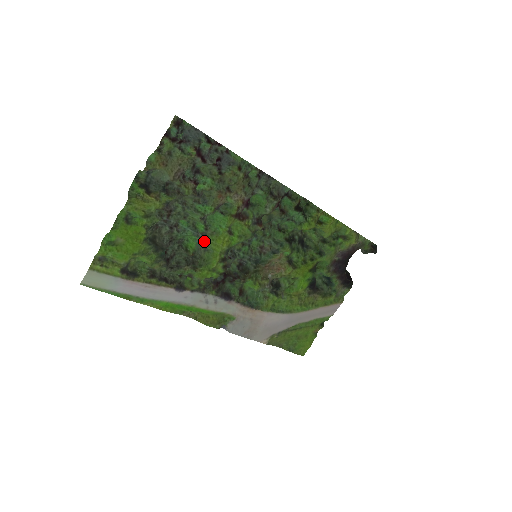
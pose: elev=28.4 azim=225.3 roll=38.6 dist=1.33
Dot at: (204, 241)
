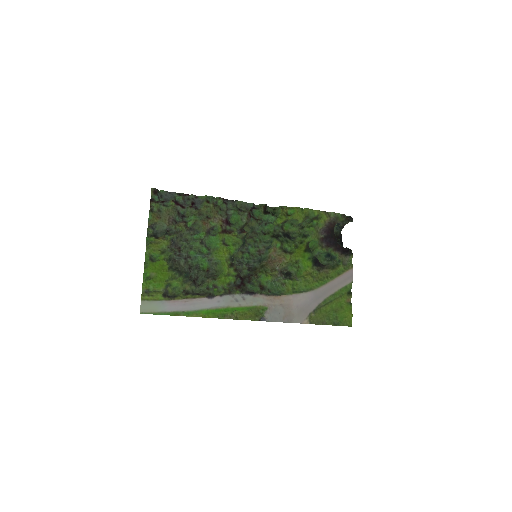
Dot at: (211, 258)
